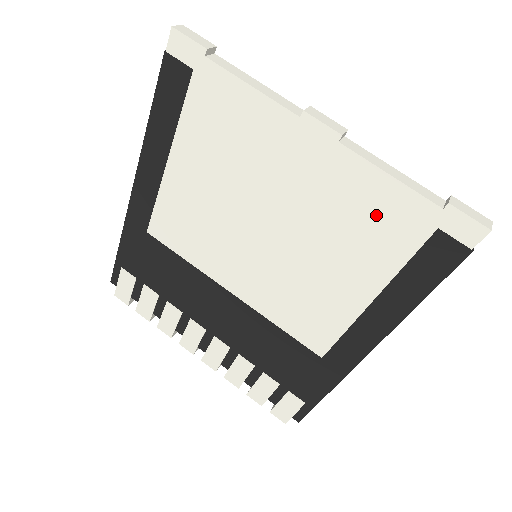
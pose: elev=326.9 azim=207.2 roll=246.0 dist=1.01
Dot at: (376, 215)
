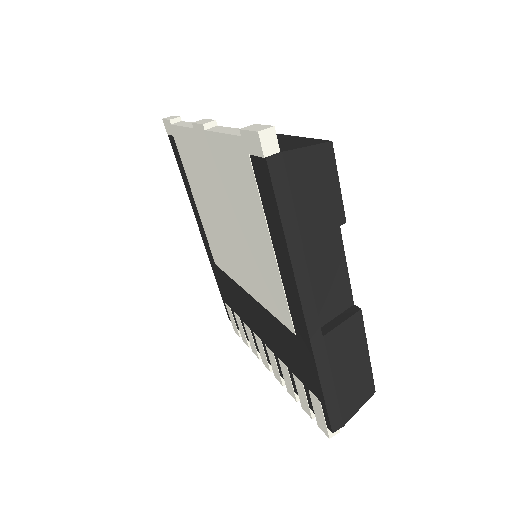
Dot at: (235, 170)
